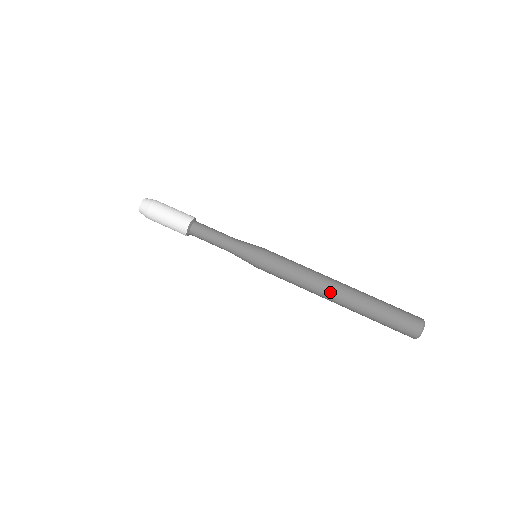
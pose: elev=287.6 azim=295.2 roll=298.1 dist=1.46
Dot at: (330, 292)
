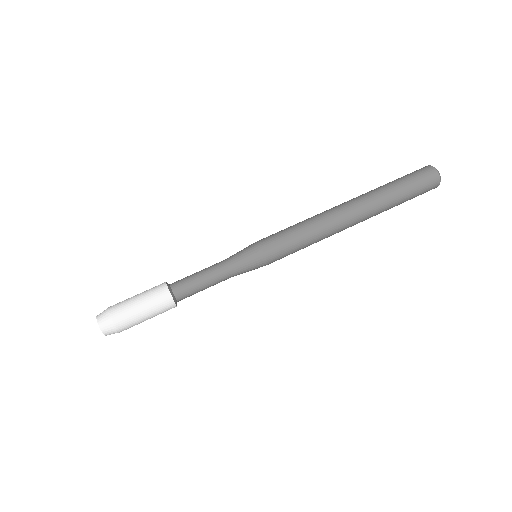
Dot at: (349, 220)
